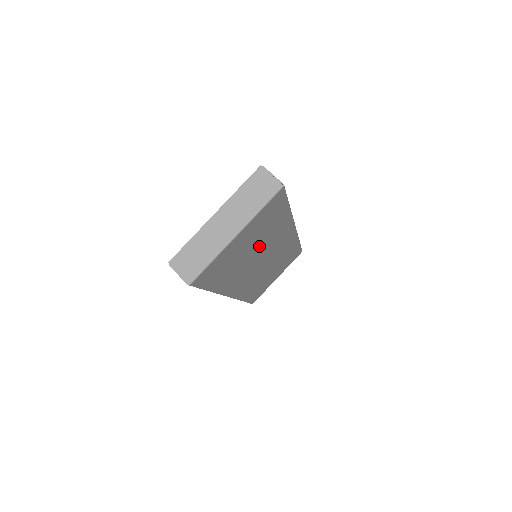
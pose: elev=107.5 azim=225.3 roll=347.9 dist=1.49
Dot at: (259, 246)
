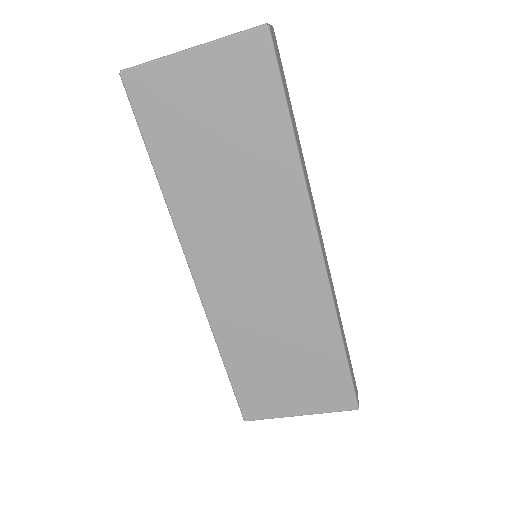
Dot at: (237, 168)
